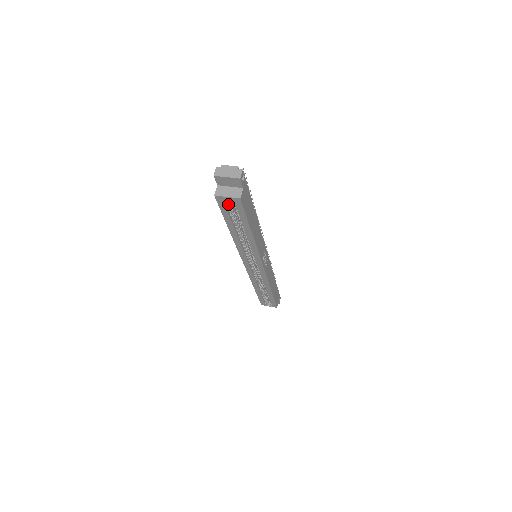
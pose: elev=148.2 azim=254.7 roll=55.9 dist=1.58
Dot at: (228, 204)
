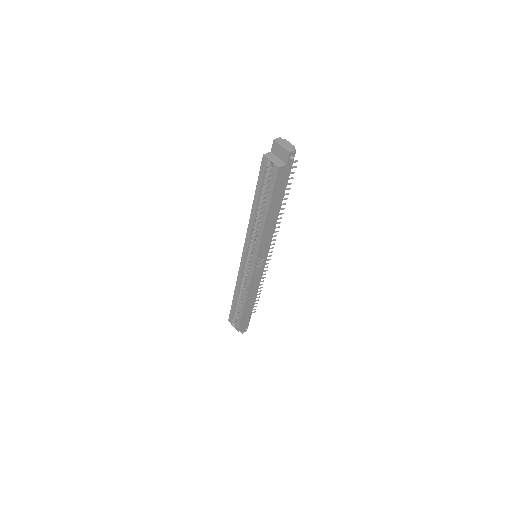
Dot at: (267, 171)
